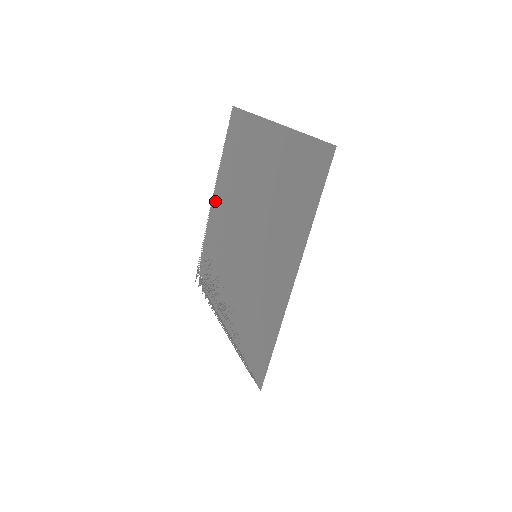
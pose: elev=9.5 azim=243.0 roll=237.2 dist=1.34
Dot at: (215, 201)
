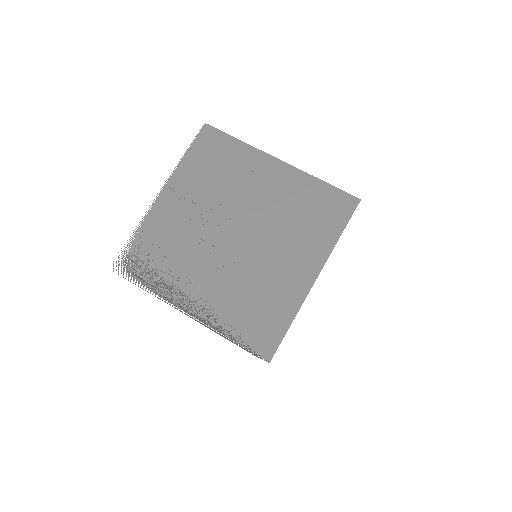
Dot at: (167, 197)
